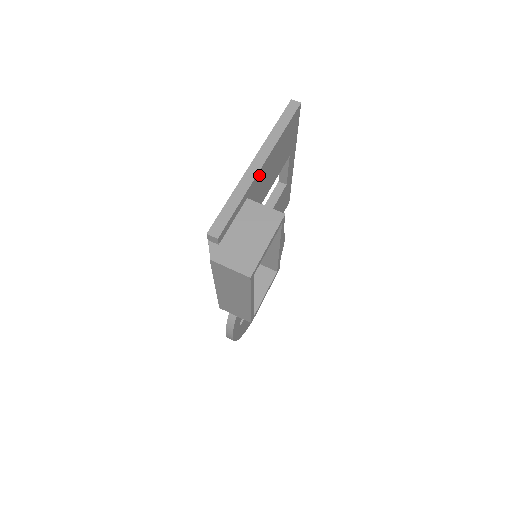
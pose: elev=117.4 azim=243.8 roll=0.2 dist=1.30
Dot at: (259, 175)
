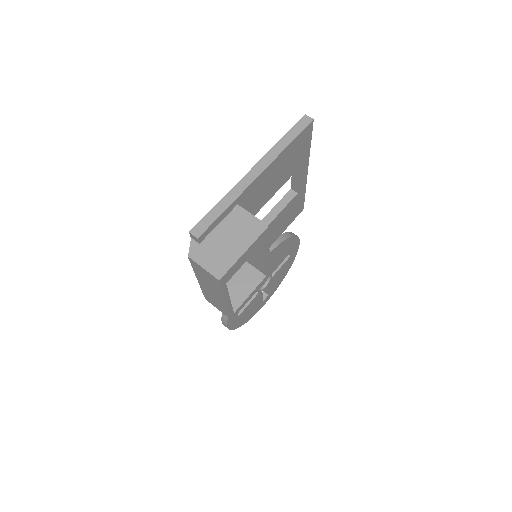
Dot at: (254, 184)
